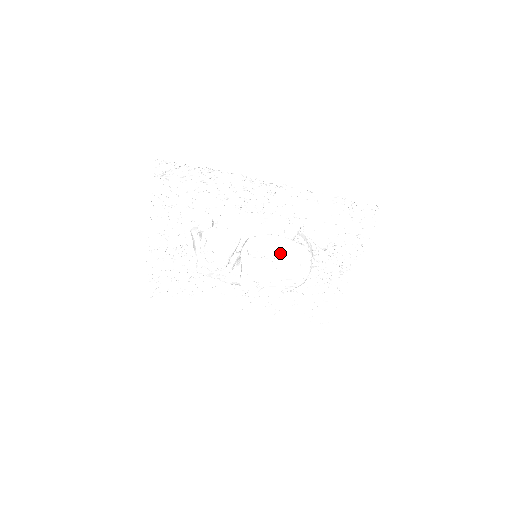
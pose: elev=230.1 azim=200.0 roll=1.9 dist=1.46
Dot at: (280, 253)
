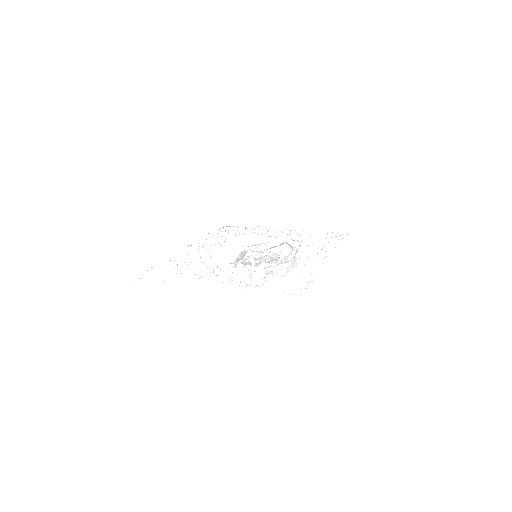
Dot at: occluded
